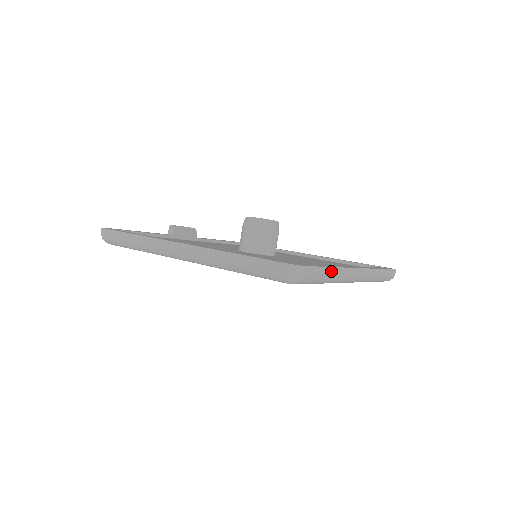
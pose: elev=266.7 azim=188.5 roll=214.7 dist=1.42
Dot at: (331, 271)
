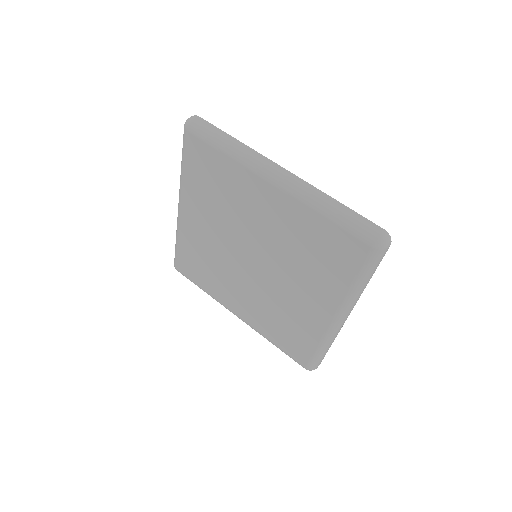
Dot at: (370, 278)
